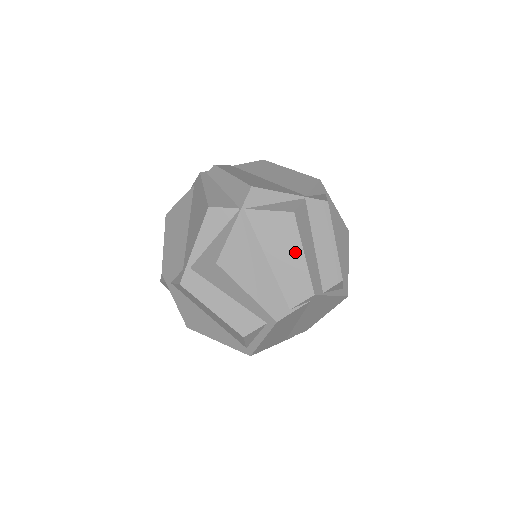
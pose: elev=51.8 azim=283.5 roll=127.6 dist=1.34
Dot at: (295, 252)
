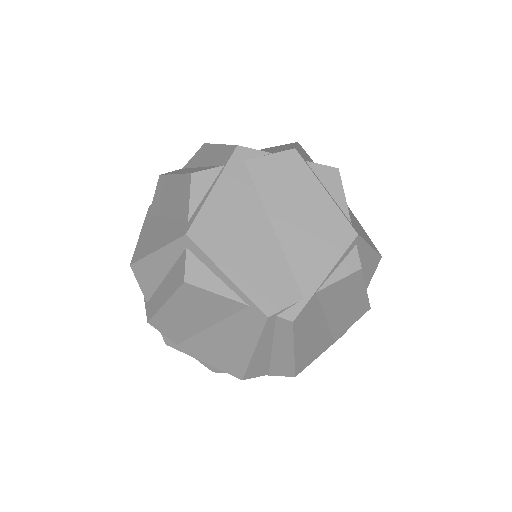
Dot at: occluded
